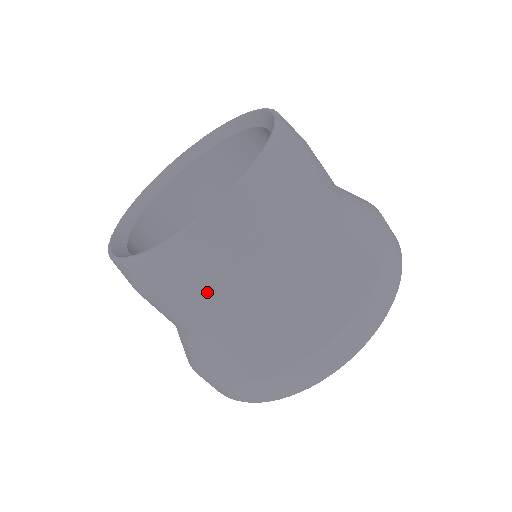
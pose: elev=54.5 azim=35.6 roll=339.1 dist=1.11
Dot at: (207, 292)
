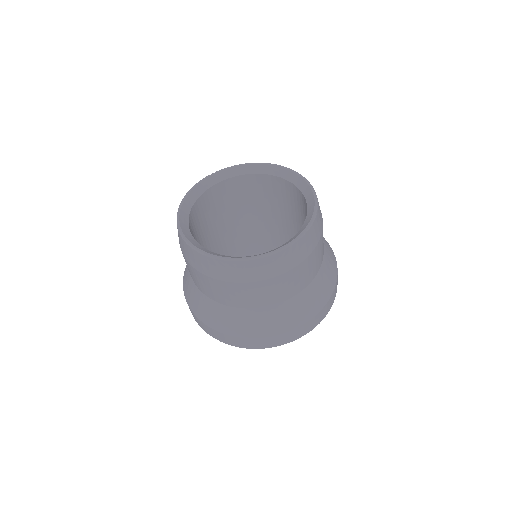
Dot at: (306, 265)
